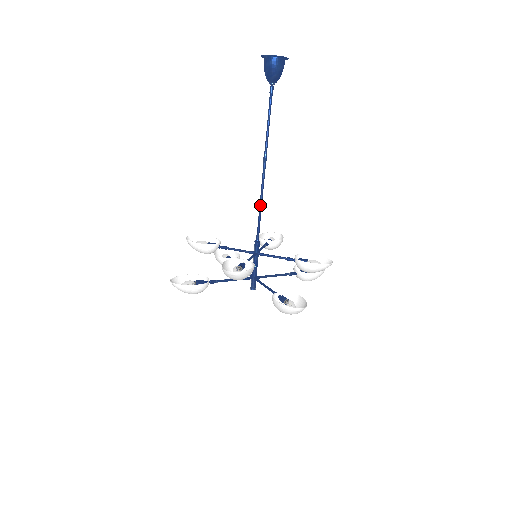
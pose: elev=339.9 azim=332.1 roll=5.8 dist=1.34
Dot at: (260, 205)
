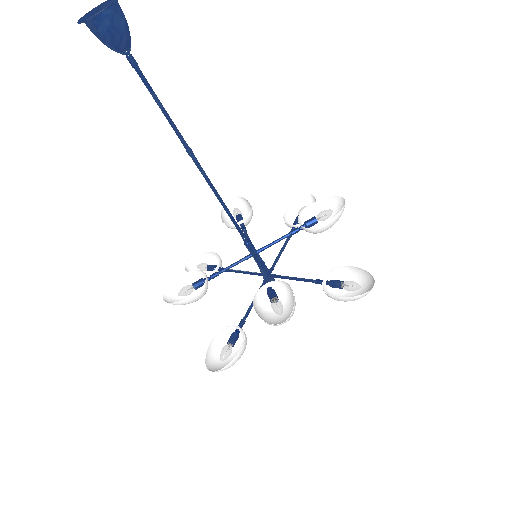
Dot at: (224, 207)
